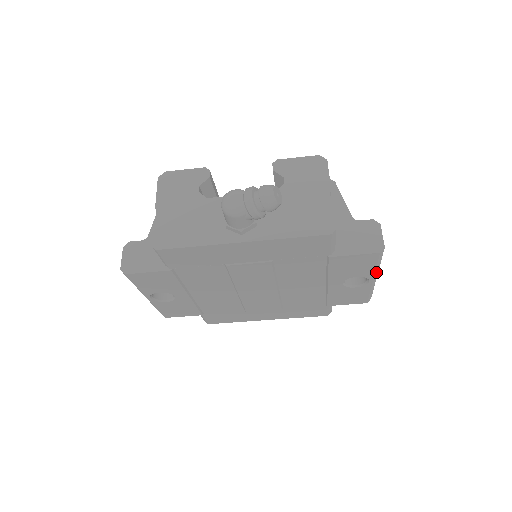
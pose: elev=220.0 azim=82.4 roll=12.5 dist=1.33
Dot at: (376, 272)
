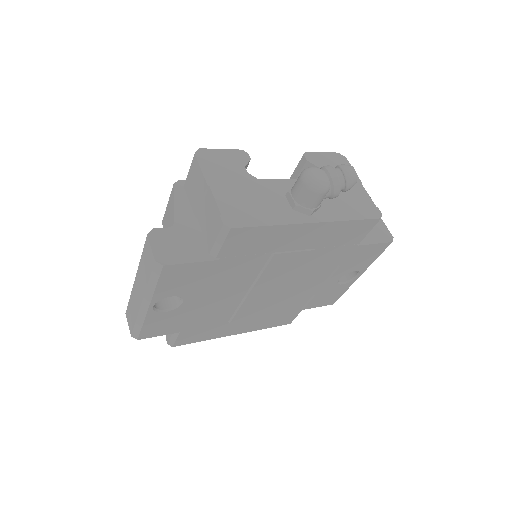
Dot at: (368, 266)
